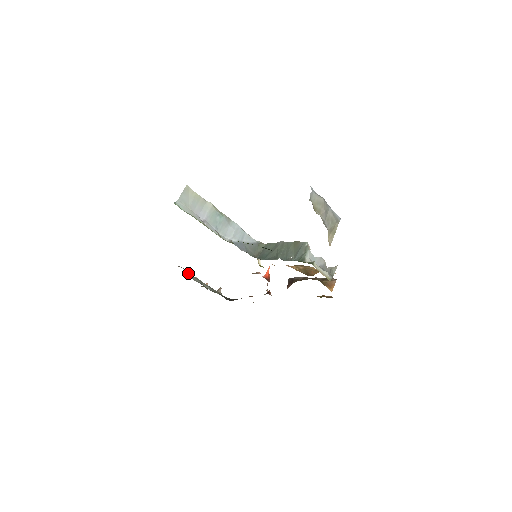
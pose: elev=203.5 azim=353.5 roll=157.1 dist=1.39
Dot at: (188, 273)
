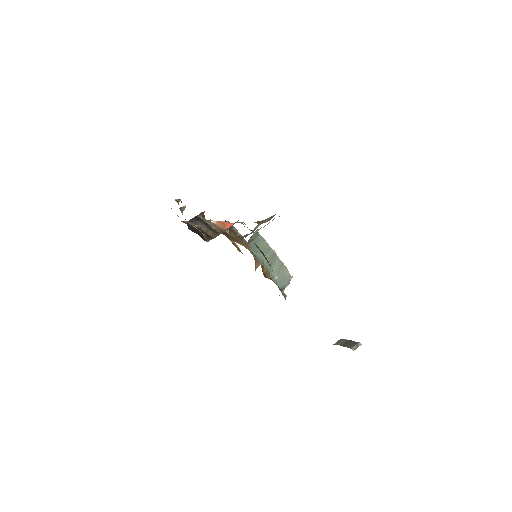
Dot at: occluded
